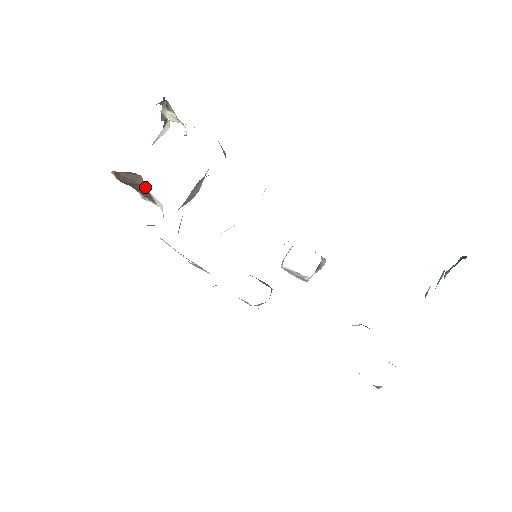
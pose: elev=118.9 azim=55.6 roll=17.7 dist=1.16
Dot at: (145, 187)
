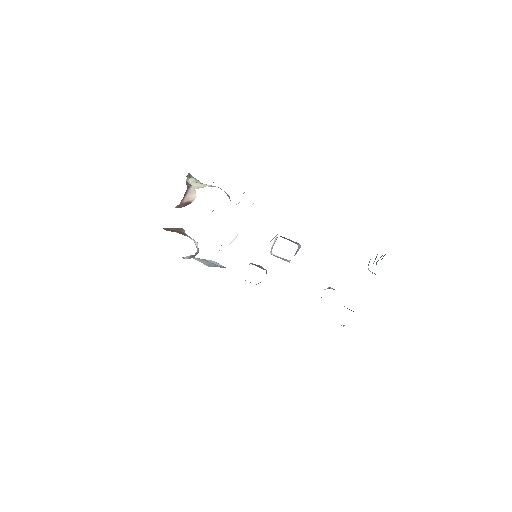
Dot at: occluded
